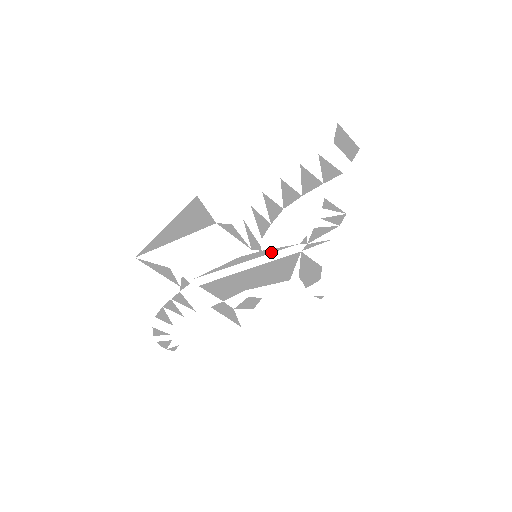
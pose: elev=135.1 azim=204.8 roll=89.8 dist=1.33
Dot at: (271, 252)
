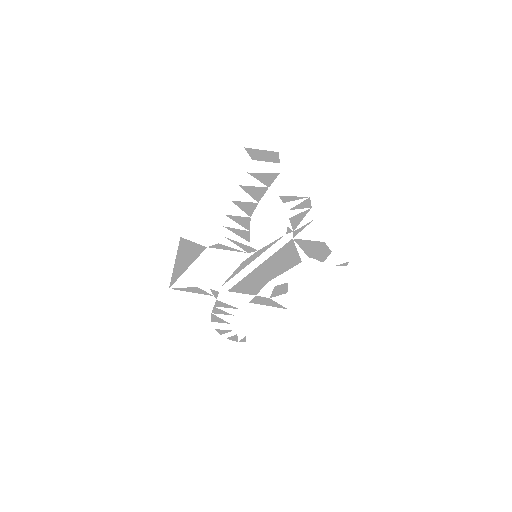
Dot at: occluded
